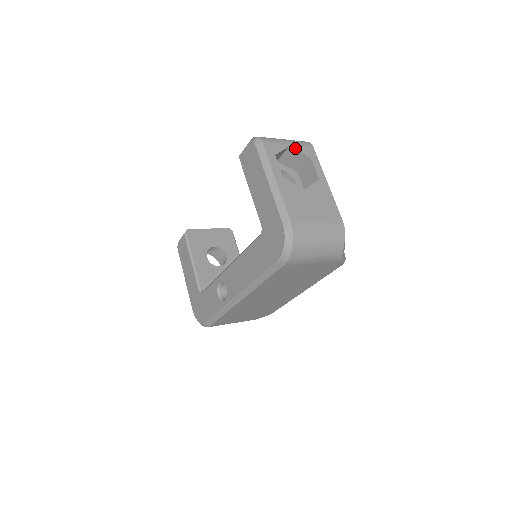
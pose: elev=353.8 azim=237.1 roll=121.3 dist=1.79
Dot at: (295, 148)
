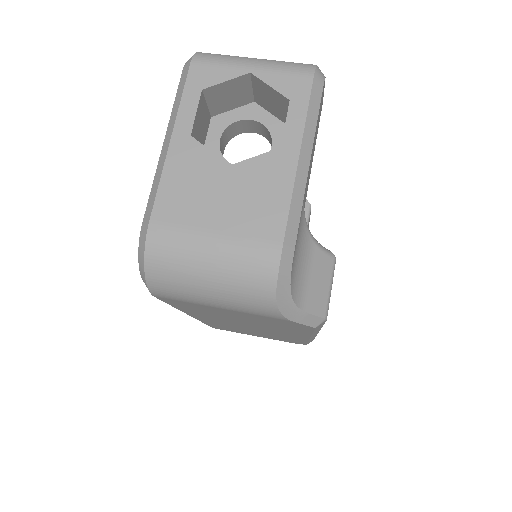
Dot at: (262, 77)
